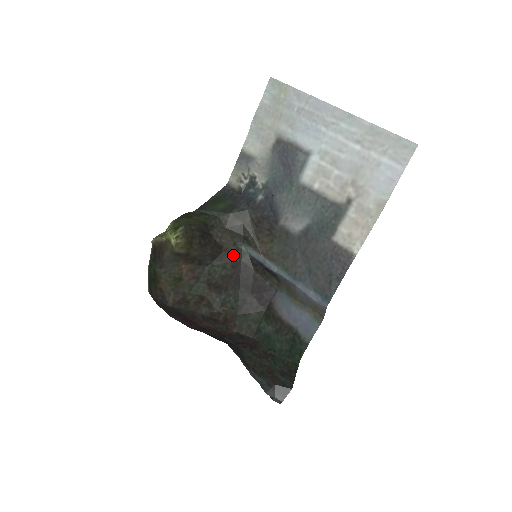
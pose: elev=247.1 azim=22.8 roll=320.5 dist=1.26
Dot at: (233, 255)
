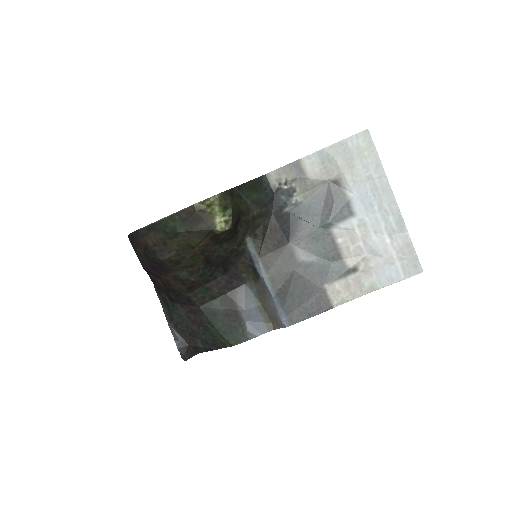
Dot at: (237, 243)
